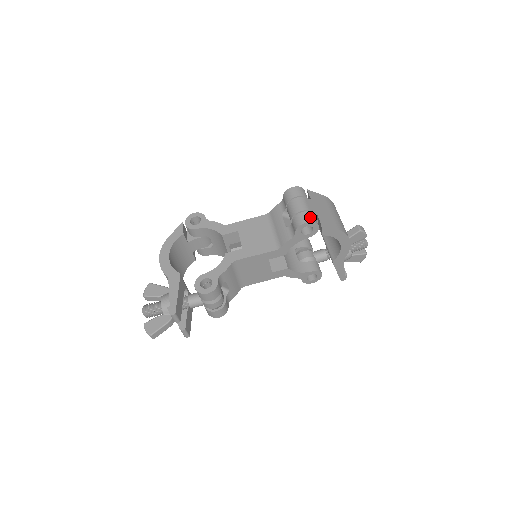
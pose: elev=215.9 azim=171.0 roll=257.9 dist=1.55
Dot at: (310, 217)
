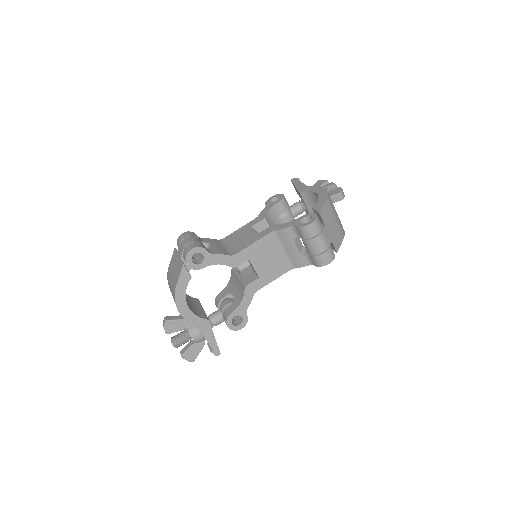
Dot at: (331, 255)
